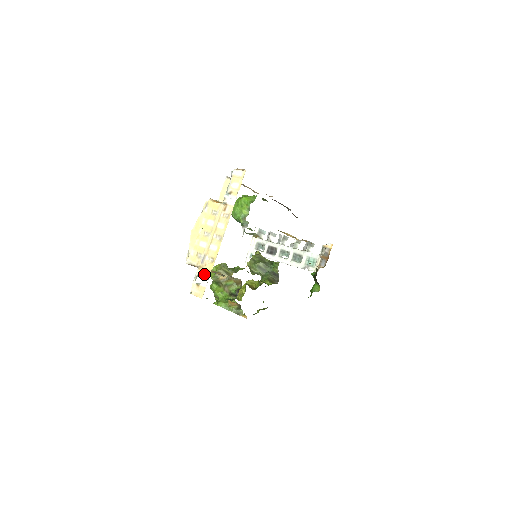
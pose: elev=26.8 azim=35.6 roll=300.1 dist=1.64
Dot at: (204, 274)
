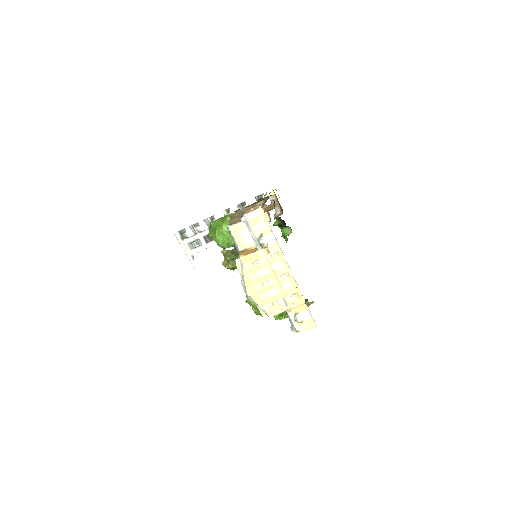
Dot at: (299, 311)
